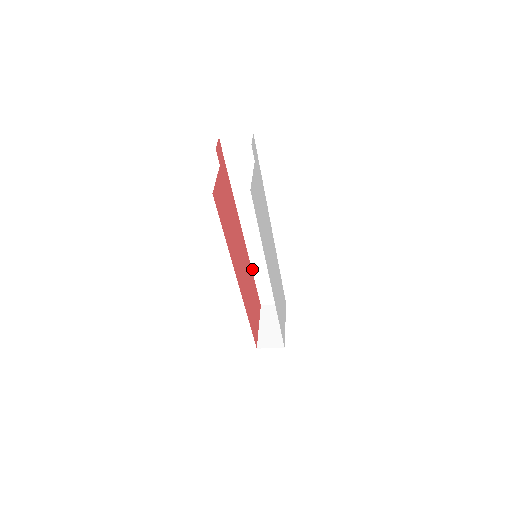
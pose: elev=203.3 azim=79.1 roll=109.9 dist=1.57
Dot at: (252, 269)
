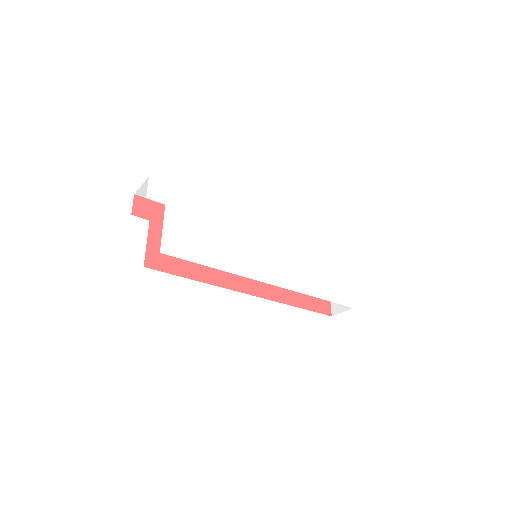
Dot at: occluded
